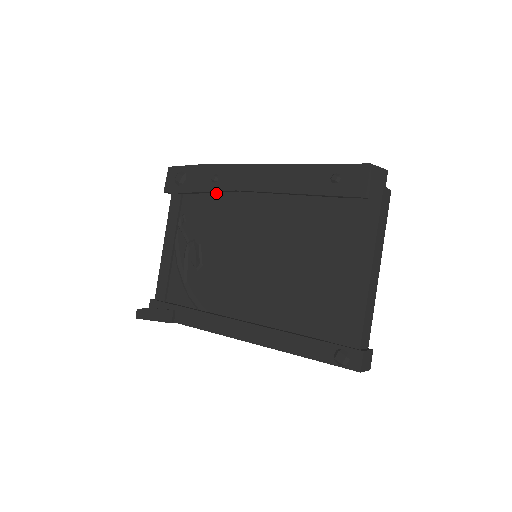
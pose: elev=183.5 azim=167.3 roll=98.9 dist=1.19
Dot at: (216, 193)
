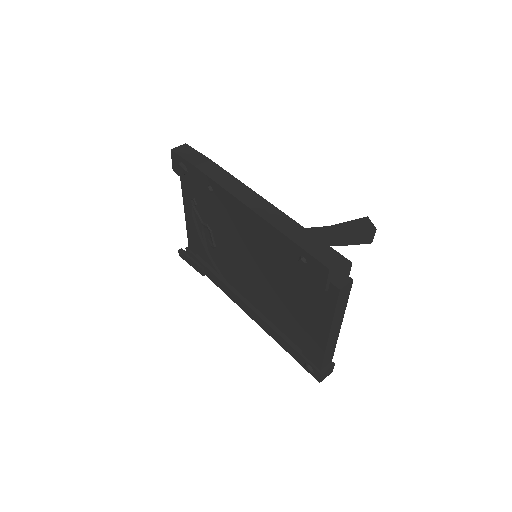
Dot at: occluded
